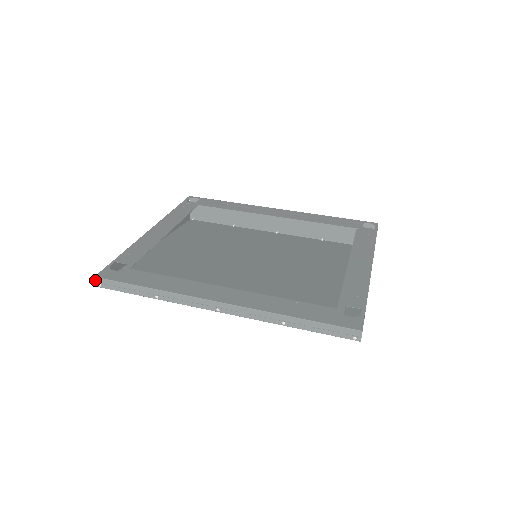
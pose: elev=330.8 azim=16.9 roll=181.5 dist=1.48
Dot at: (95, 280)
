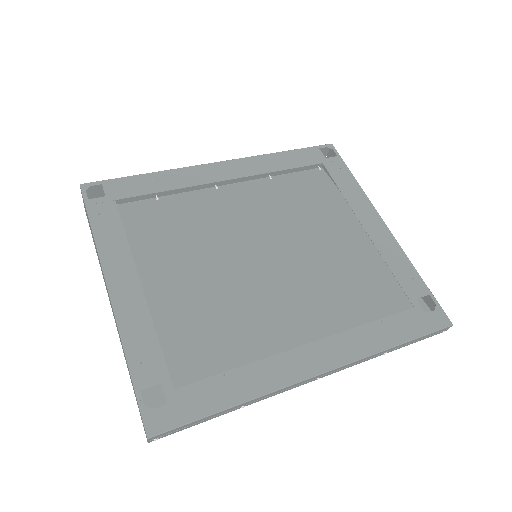
Dot at: (148, 440)
